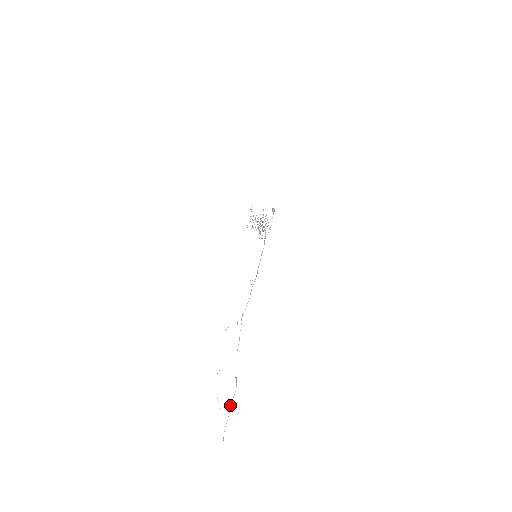
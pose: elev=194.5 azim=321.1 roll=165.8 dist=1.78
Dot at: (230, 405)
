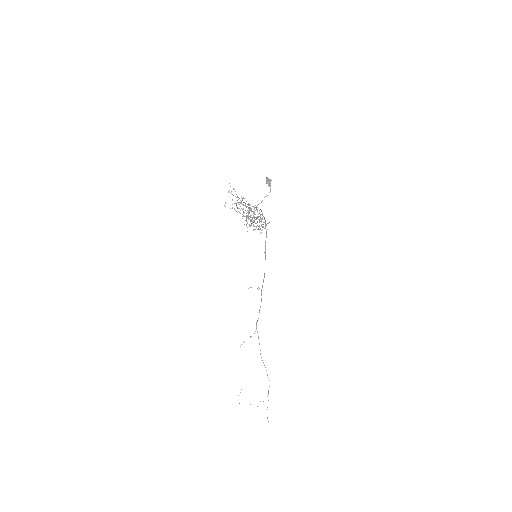
Dot at: (267, 396)
